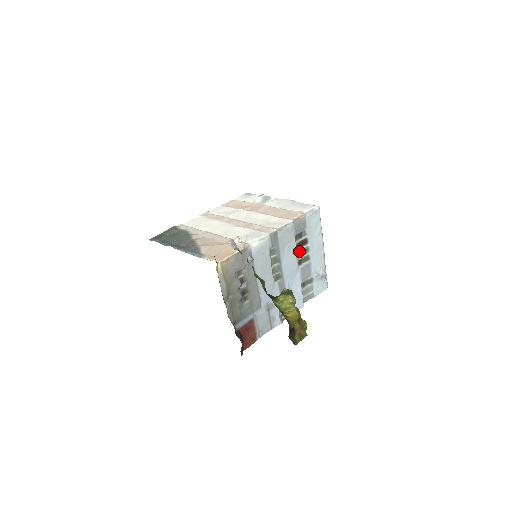
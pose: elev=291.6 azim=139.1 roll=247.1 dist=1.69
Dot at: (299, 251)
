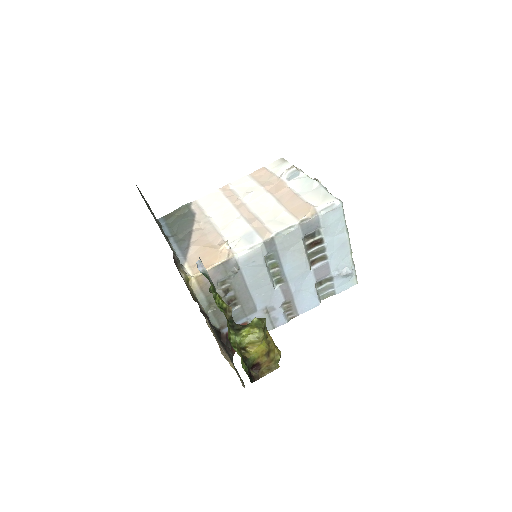
Dot at: (311, 252)
